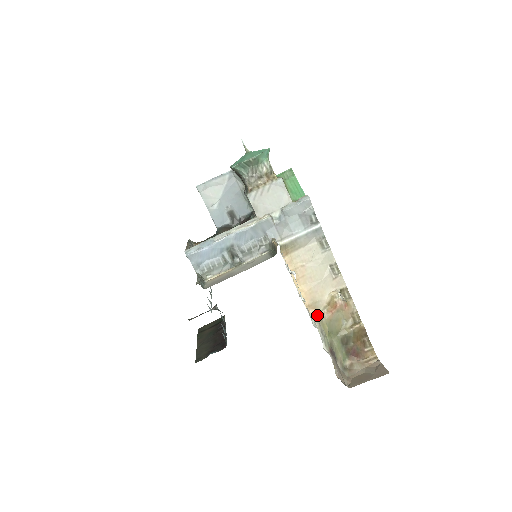
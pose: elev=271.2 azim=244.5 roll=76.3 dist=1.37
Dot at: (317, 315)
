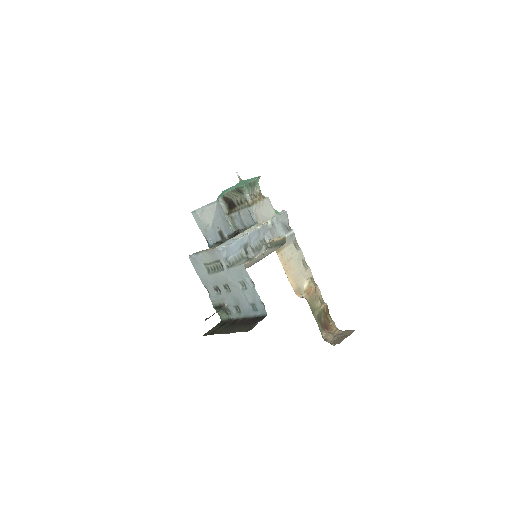
Dot at: (303, 297)
